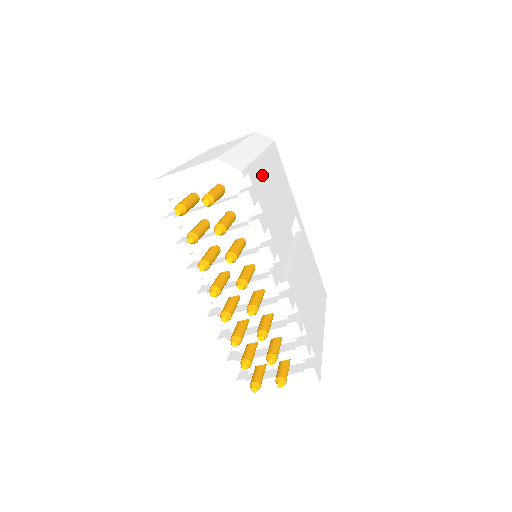
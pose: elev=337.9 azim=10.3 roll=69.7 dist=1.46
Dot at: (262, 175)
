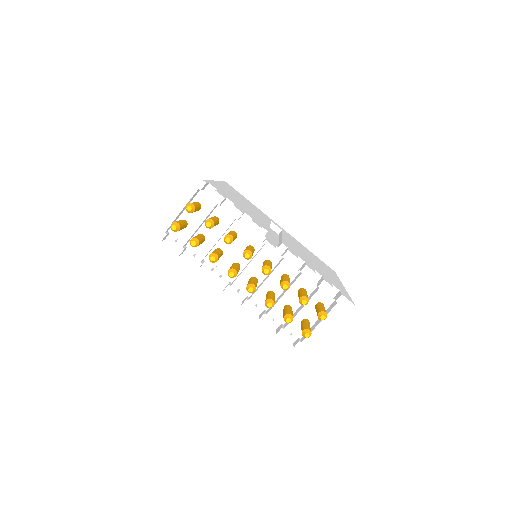
Dot at: occluded
